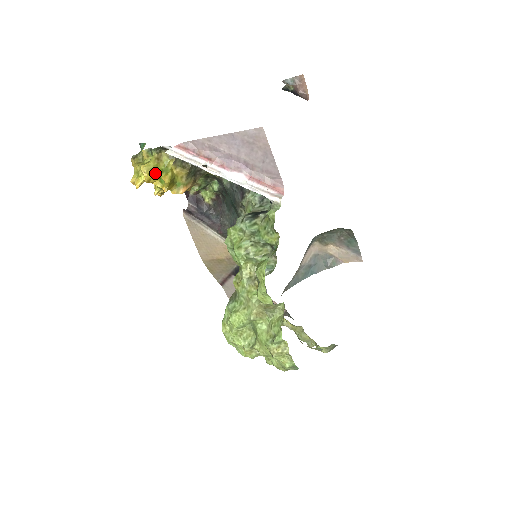
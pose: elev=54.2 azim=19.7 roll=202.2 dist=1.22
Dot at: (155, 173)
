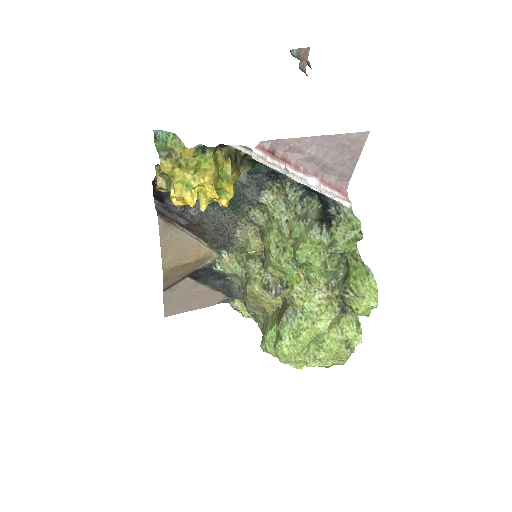
Dot at: (216, 183)
